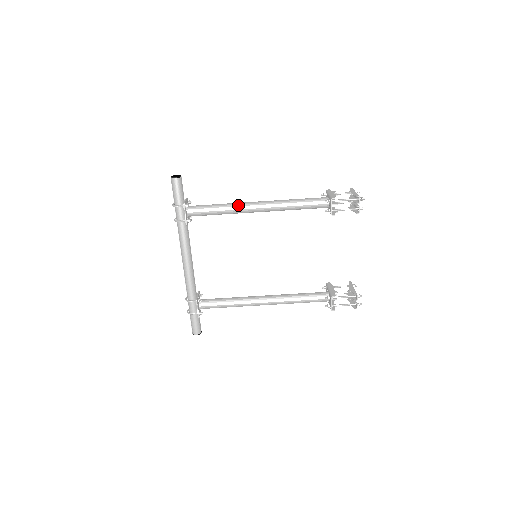
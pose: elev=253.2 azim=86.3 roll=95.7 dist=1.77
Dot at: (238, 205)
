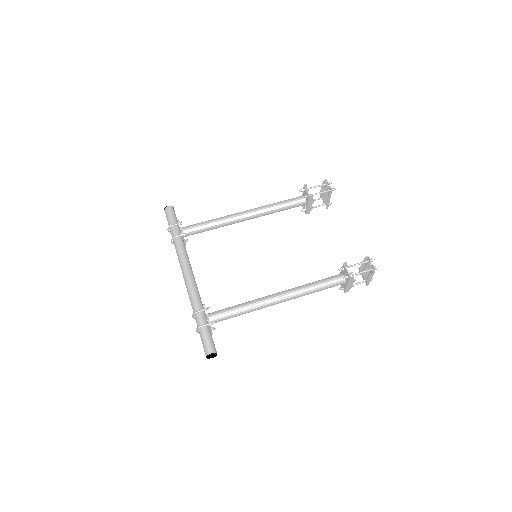
Dot at: (227, 215)
